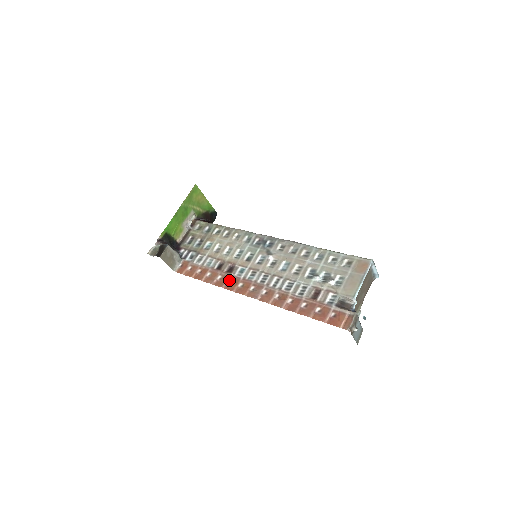
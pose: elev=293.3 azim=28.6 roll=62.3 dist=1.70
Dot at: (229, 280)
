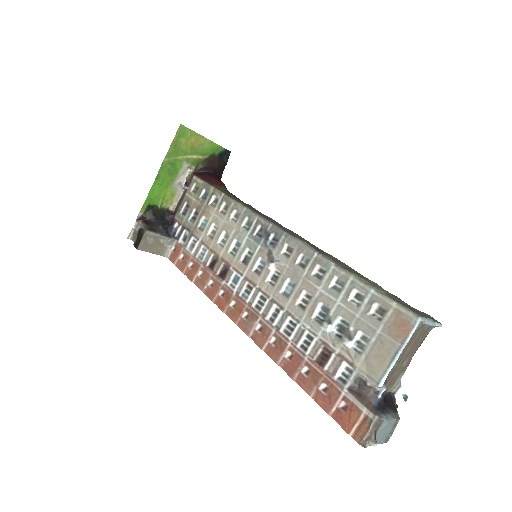
Dot at: (220, 291)
